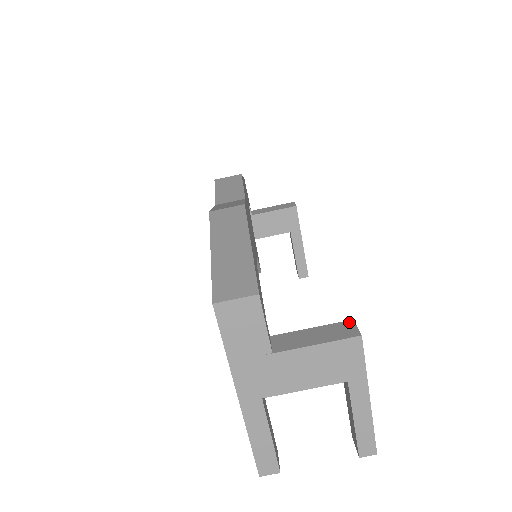
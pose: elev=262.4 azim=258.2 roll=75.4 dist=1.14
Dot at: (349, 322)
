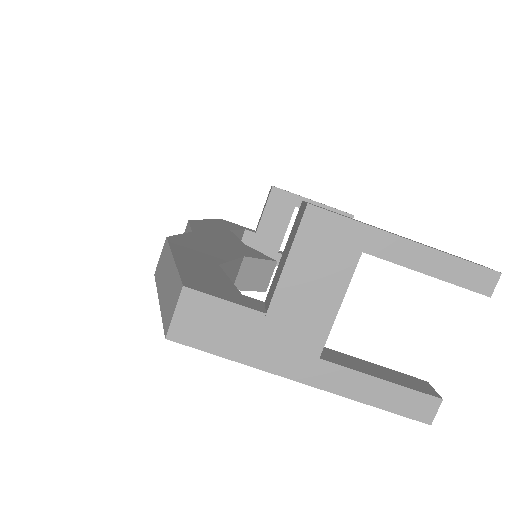
Dot at: (300, 208)
